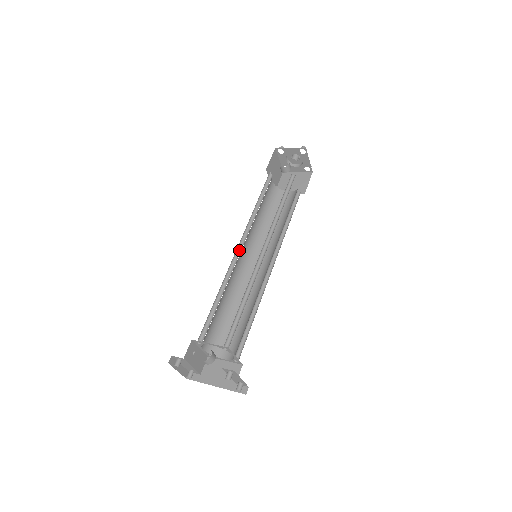
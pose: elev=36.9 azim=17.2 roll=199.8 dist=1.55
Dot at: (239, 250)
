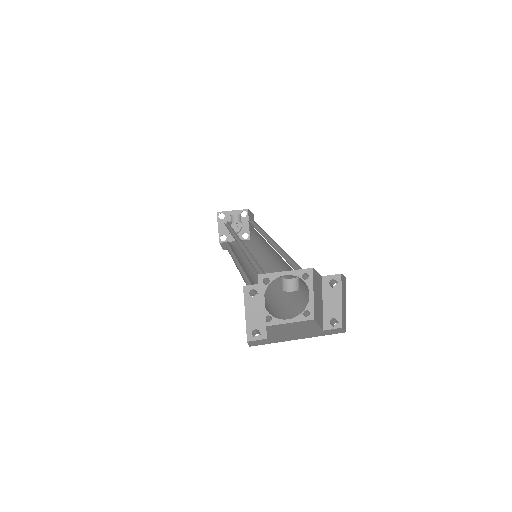
Dot at: (240, 246)
